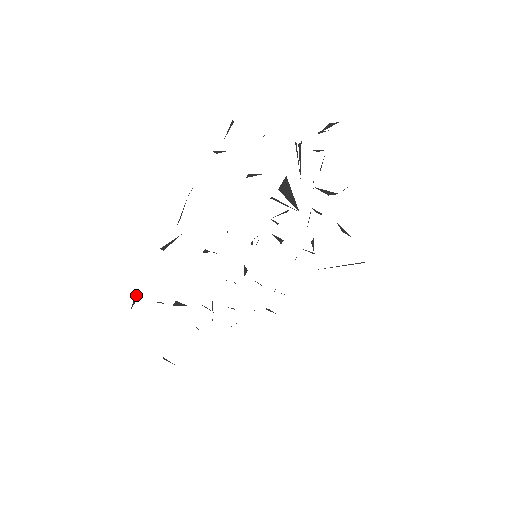
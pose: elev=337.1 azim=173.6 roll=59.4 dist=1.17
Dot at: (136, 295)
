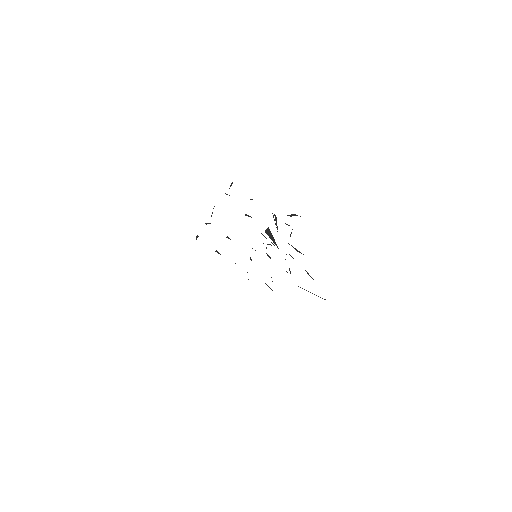
Dot at: (197, 236)
